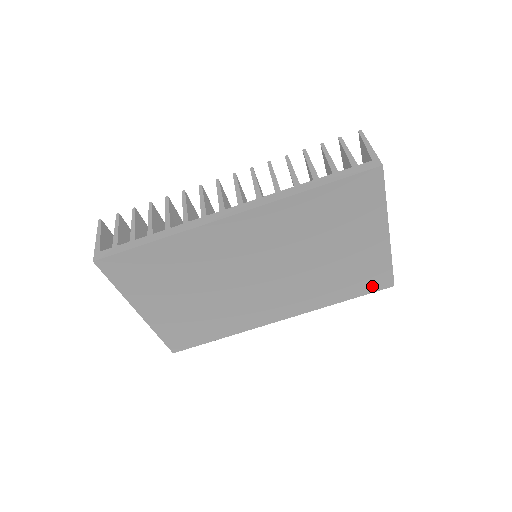
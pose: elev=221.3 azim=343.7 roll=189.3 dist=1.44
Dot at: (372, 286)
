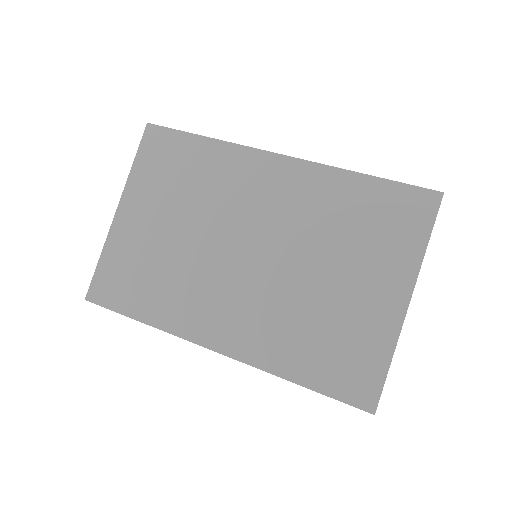
Dot at: (347, 387)
